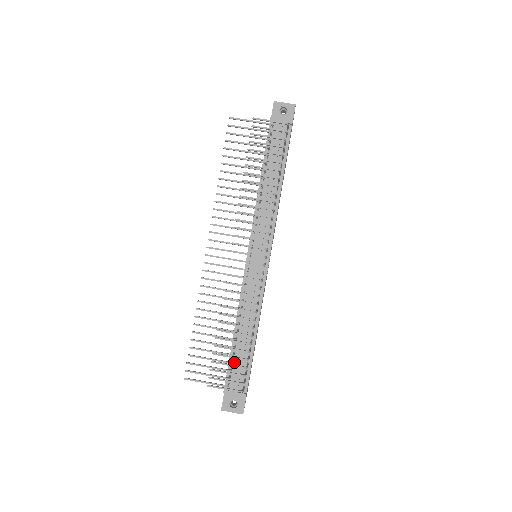
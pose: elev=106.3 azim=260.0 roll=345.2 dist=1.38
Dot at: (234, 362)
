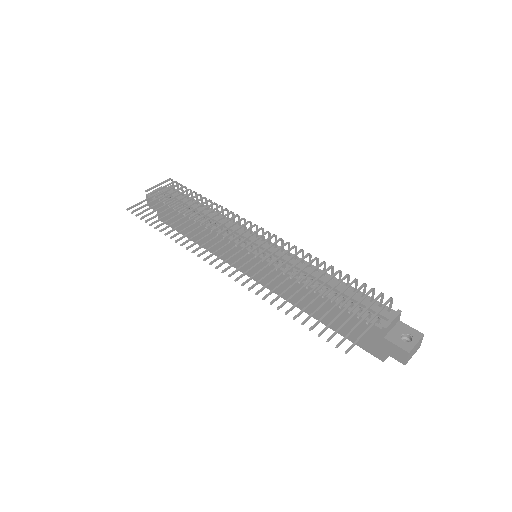
Dot at: occluded
